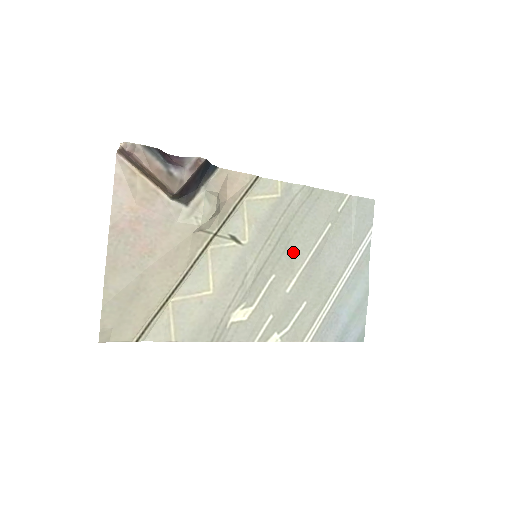
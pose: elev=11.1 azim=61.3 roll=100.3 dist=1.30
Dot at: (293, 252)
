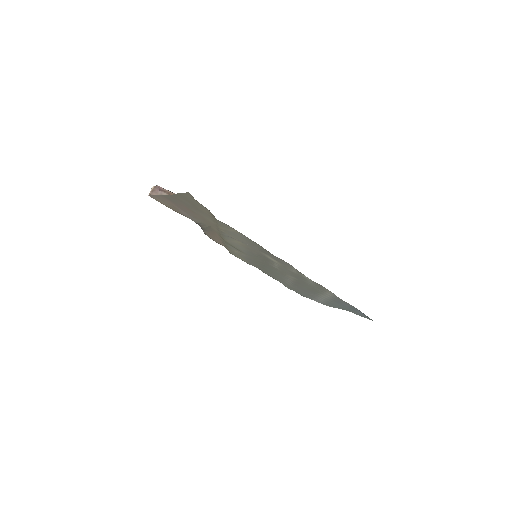
Dot at: (277, 273)
